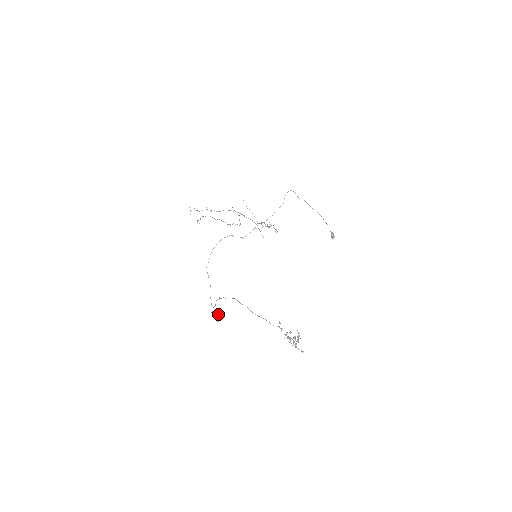
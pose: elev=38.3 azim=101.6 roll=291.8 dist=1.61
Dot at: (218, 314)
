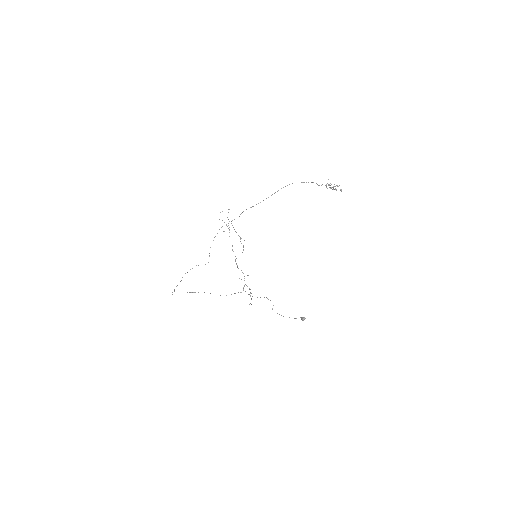
Dot at: occluded
